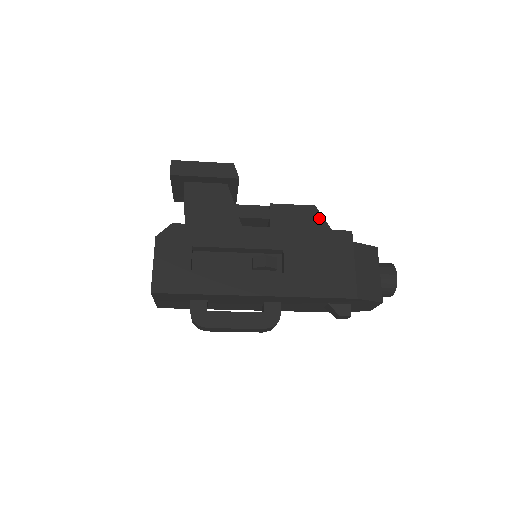
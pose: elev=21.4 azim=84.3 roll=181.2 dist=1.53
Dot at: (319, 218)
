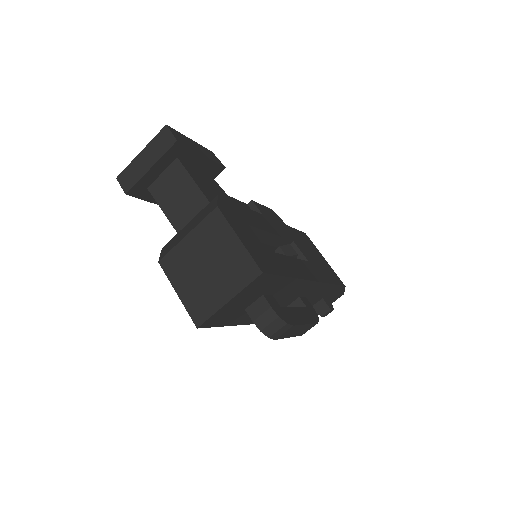
Dot at: (282, 221)
